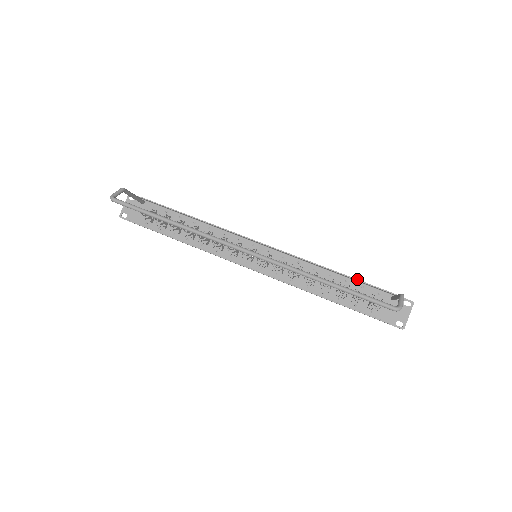
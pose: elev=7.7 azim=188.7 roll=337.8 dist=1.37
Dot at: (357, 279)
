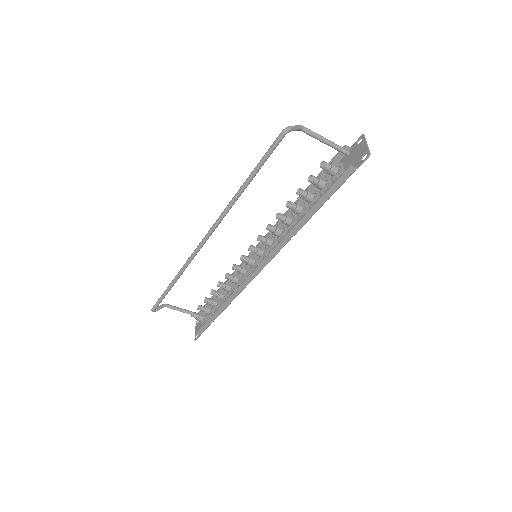
Dot at: occluded
